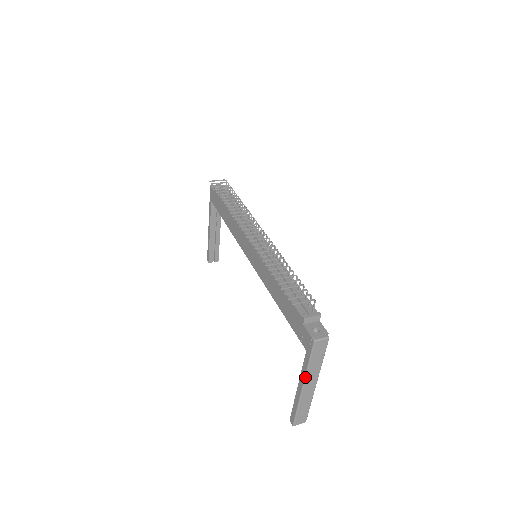
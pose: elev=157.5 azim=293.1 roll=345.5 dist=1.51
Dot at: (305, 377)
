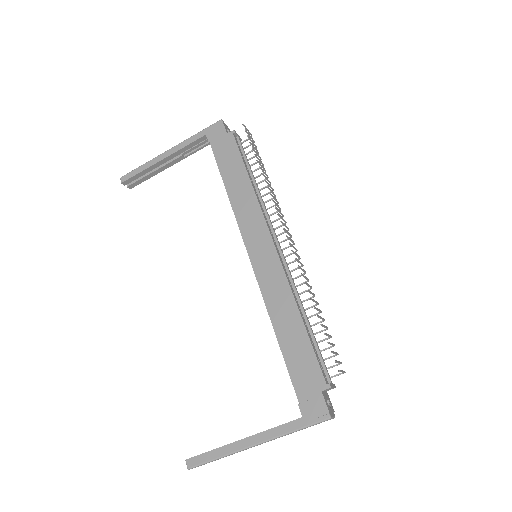
Dot at: (273, 439)
